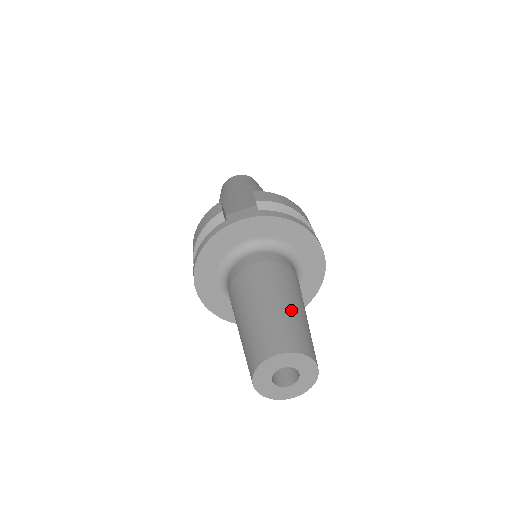
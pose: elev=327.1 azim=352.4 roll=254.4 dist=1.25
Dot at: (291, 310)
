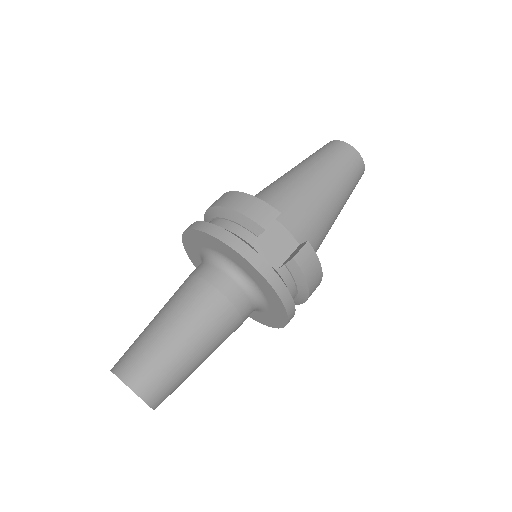
Dot at: (189, 365)
